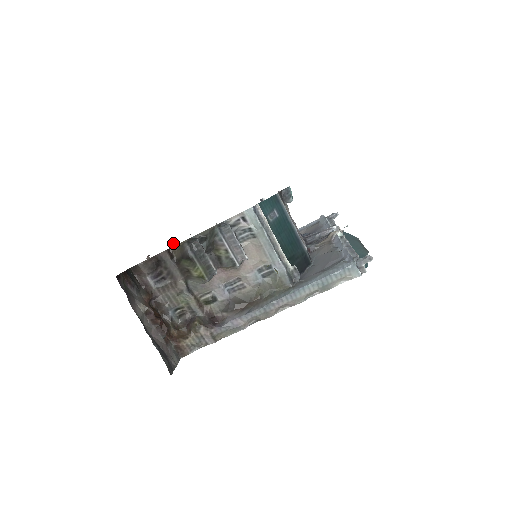
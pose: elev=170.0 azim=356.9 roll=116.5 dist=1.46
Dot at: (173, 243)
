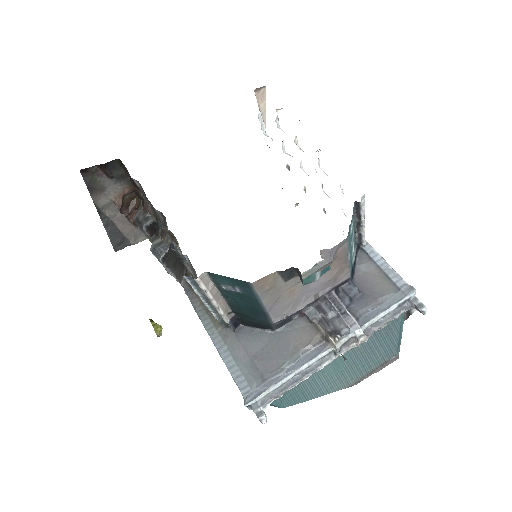
Dot at: (278, 109)
